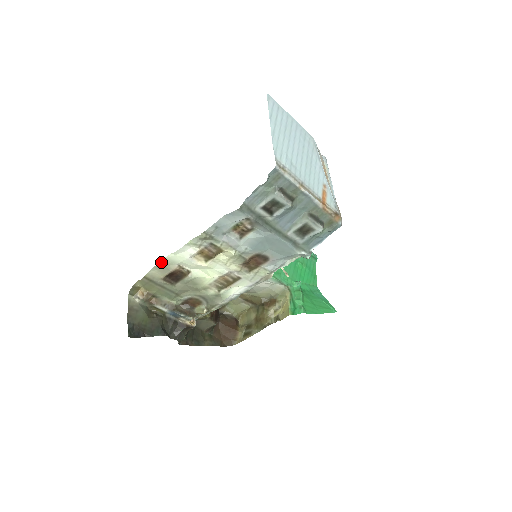
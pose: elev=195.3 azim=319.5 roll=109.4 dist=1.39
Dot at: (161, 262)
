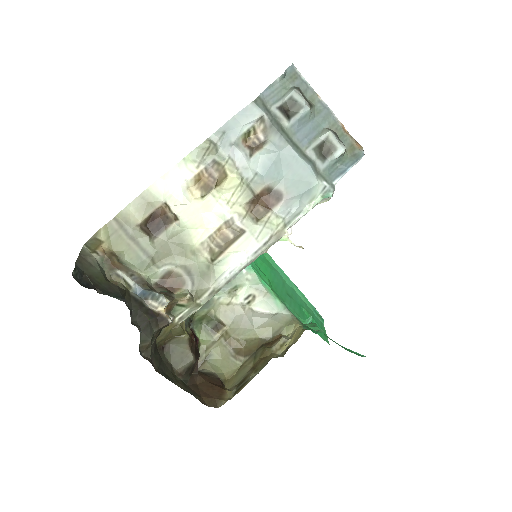
Dot at: (143, 194)
